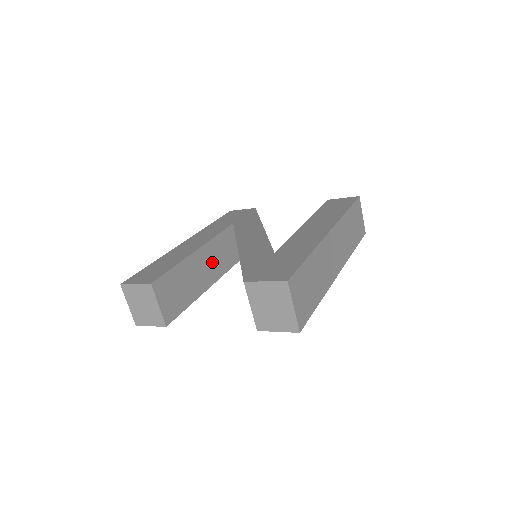
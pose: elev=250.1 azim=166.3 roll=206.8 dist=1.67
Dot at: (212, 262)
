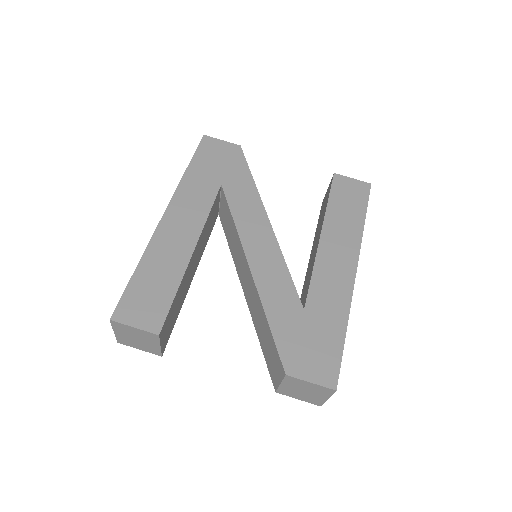
Dot at: (200, 249)
